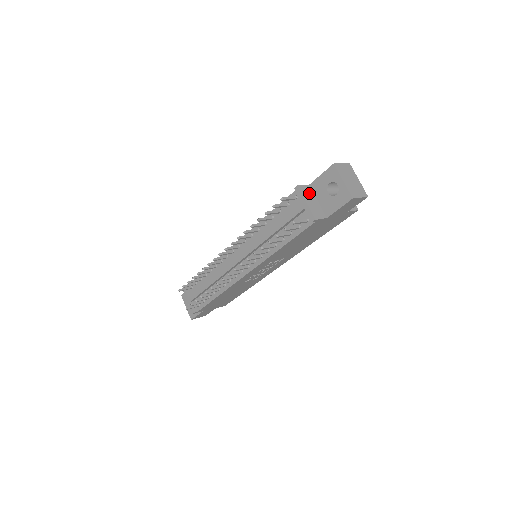
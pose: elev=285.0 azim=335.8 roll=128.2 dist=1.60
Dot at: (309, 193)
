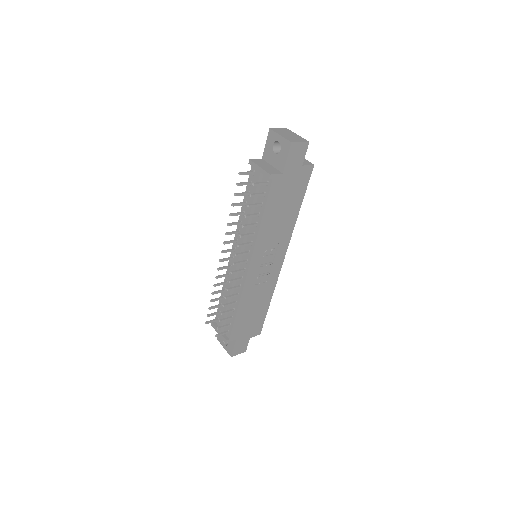
Dot at: (262, 162)
